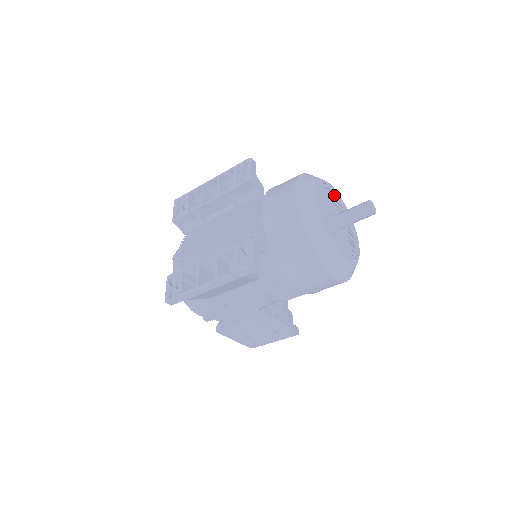
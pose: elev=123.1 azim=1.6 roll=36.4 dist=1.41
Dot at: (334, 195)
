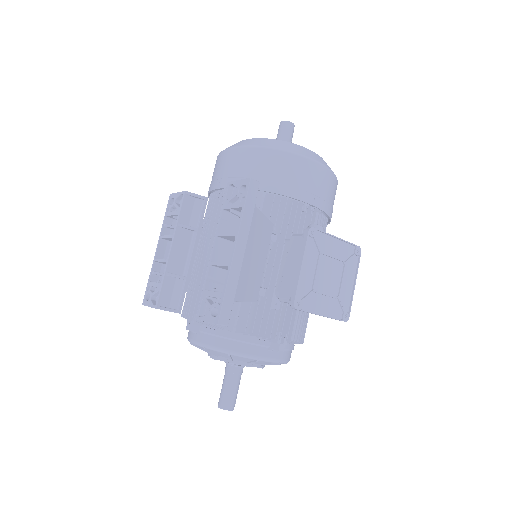
Dot at: occluded
